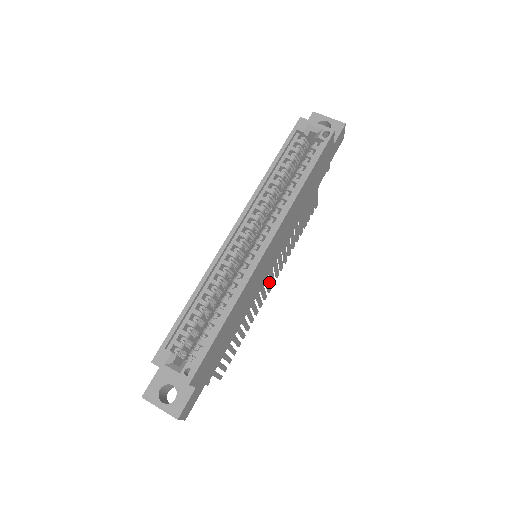
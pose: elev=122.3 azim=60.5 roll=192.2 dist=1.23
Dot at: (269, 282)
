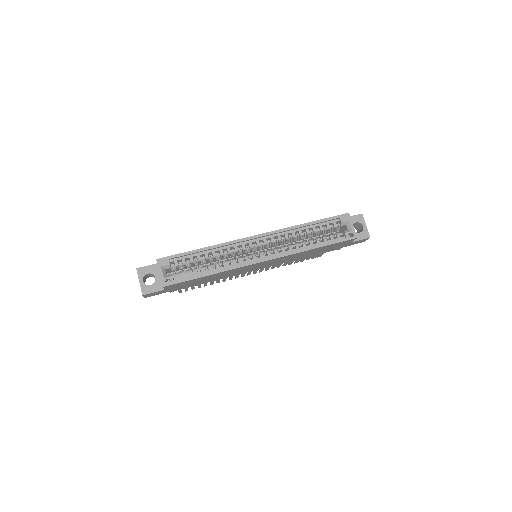
Dot at: occluded
